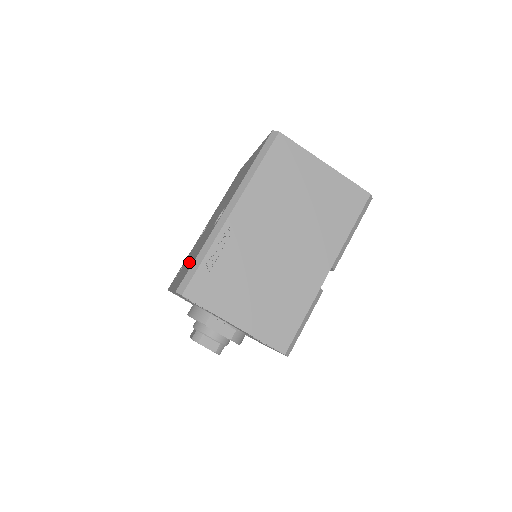
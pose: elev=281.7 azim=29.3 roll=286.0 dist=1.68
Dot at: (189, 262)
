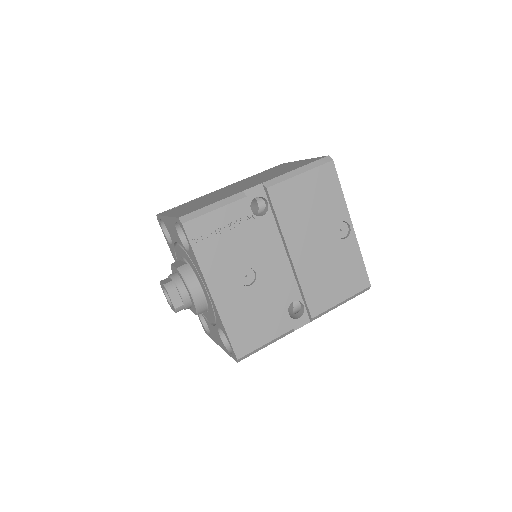
Dot at: occluded
